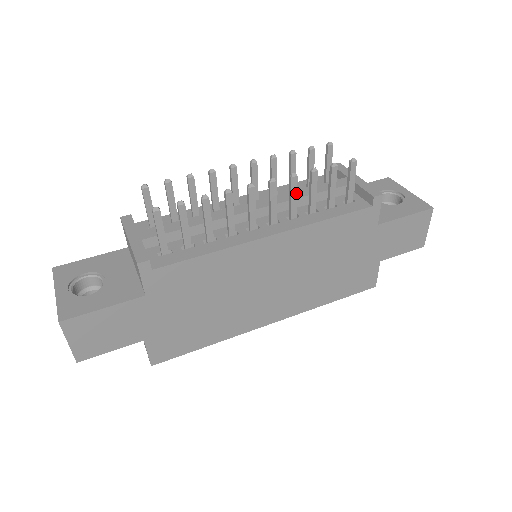
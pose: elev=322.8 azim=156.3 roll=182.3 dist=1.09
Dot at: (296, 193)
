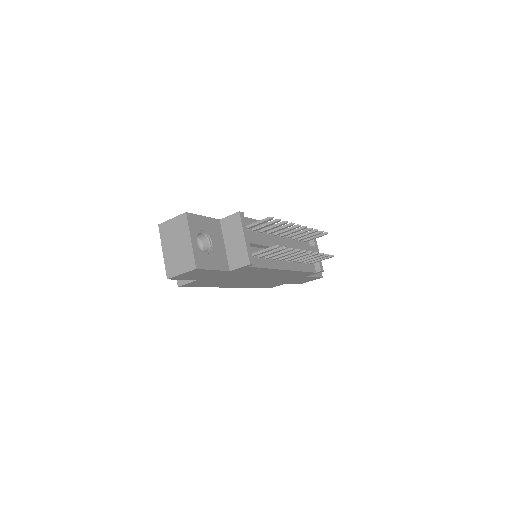
Dot at: occluded
